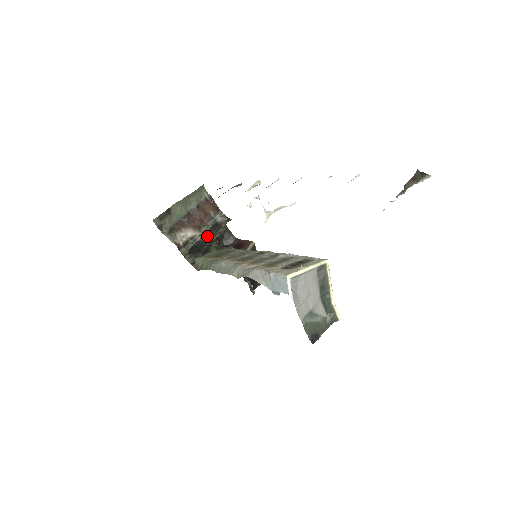
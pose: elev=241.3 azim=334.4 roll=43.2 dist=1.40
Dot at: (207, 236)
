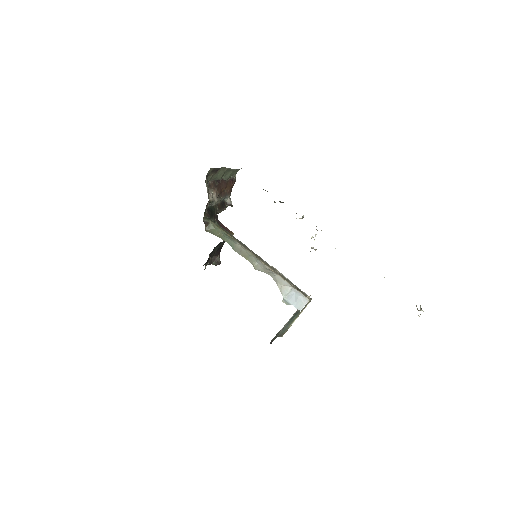
Dot at: (218, 207)
